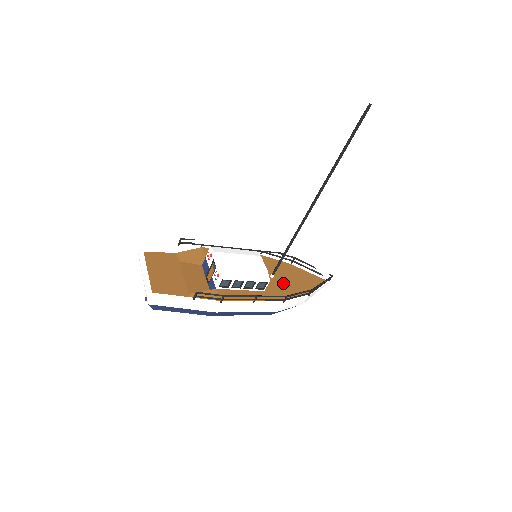
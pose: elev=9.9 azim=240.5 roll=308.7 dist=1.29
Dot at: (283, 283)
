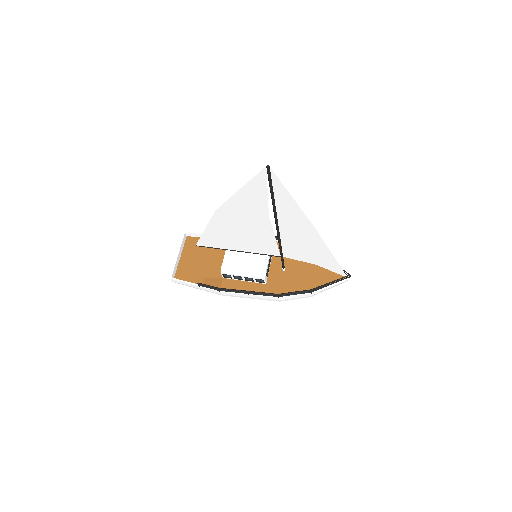
Dot at: (292, 277)
